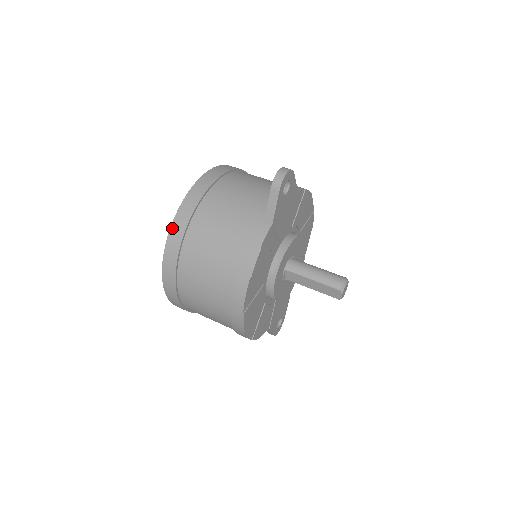
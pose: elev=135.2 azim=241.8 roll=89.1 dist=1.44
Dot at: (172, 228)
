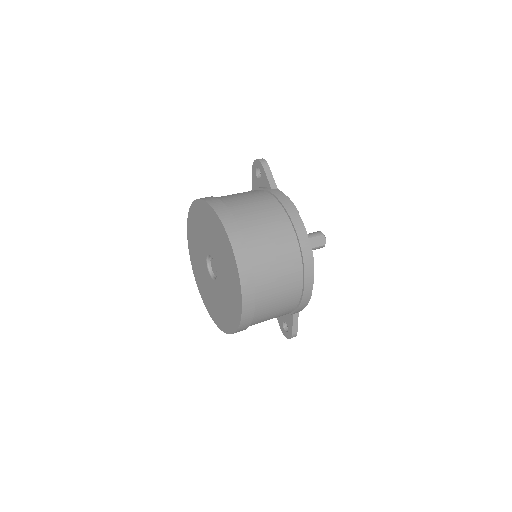
Dot at: (220, 216)
